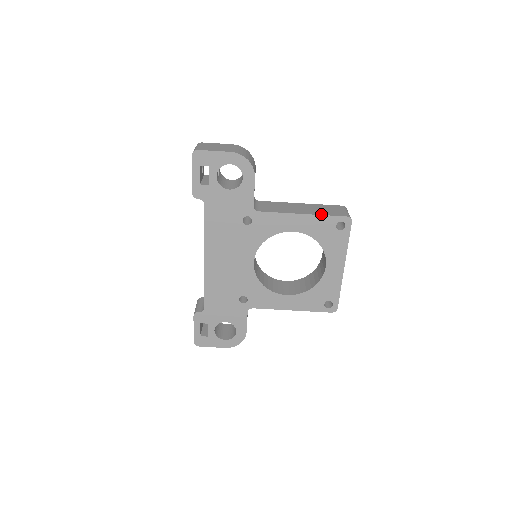
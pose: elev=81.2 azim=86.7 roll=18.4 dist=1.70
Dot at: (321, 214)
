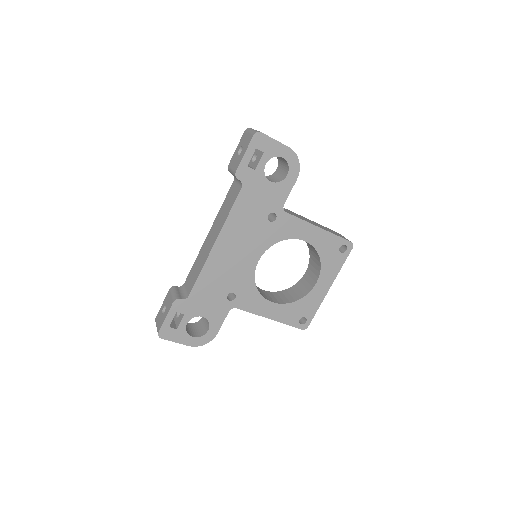
Dot at: (333, 233)
